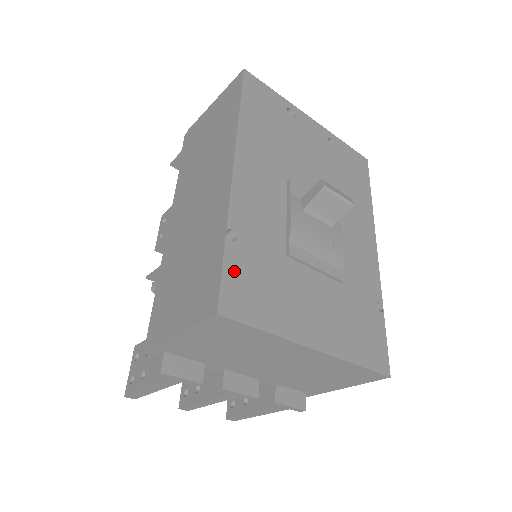
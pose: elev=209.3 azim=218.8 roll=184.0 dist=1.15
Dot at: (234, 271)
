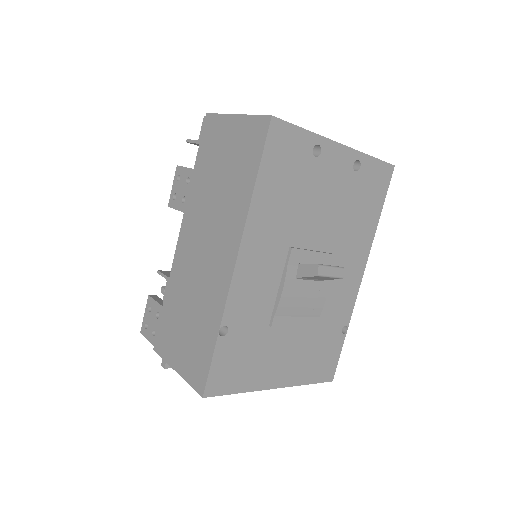
Dot at: (221, 360)
